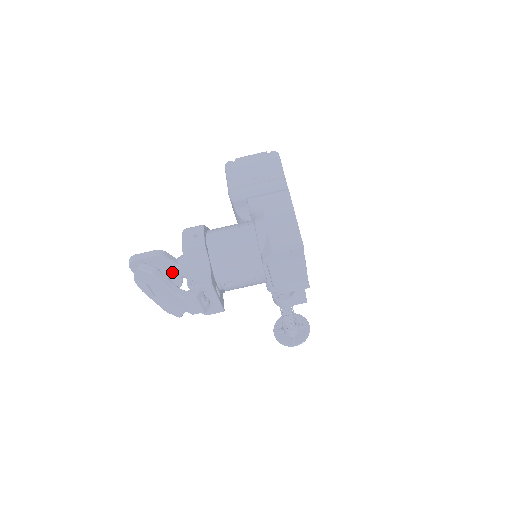
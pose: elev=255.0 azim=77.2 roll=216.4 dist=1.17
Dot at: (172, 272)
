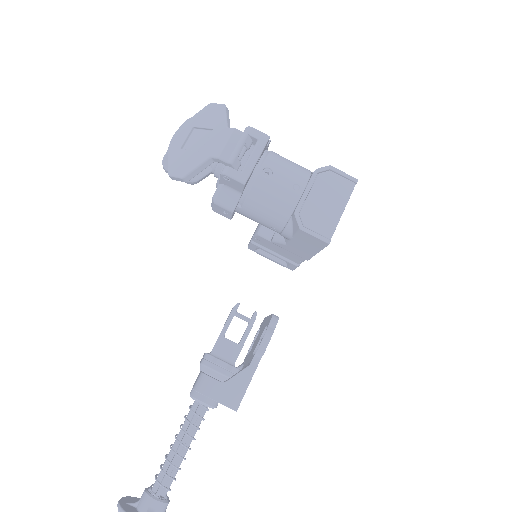
Dot at: occluded
